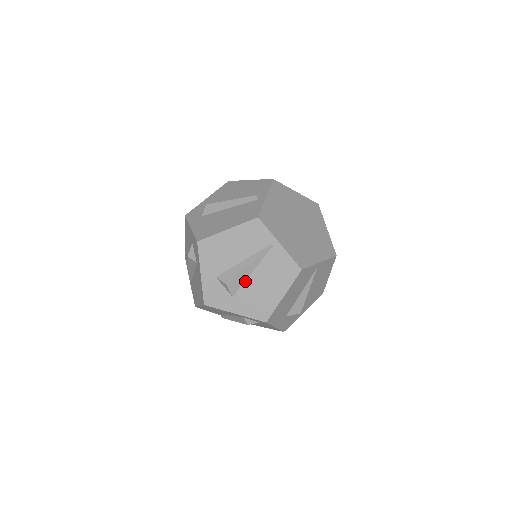
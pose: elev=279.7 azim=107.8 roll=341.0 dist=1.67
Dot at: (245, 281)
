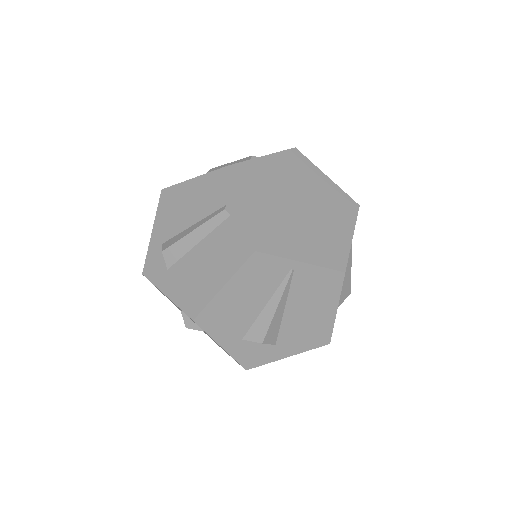
Dot at: (281, 323)
